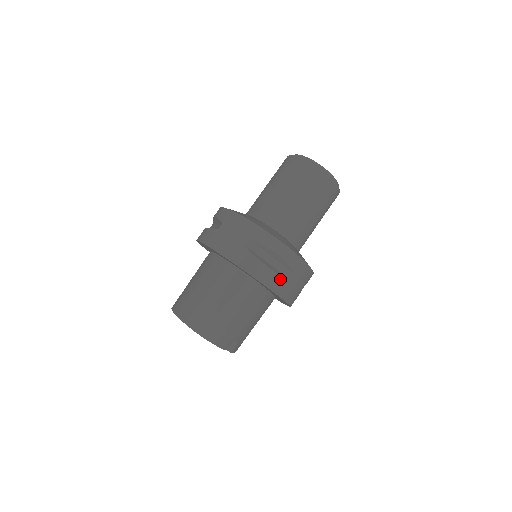
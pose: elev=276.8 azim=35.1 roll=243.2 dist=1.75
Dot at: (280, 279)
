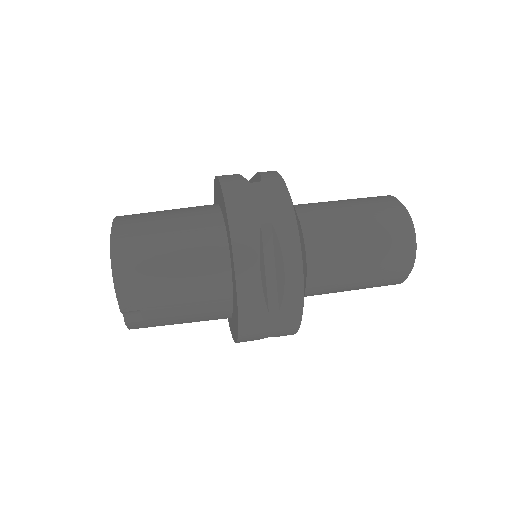
Dot at: (259, 299)
